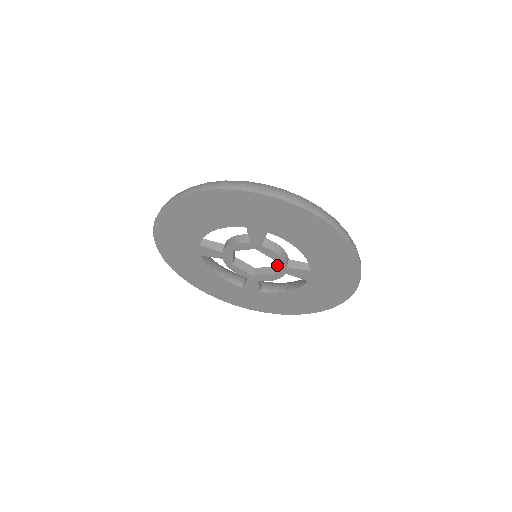
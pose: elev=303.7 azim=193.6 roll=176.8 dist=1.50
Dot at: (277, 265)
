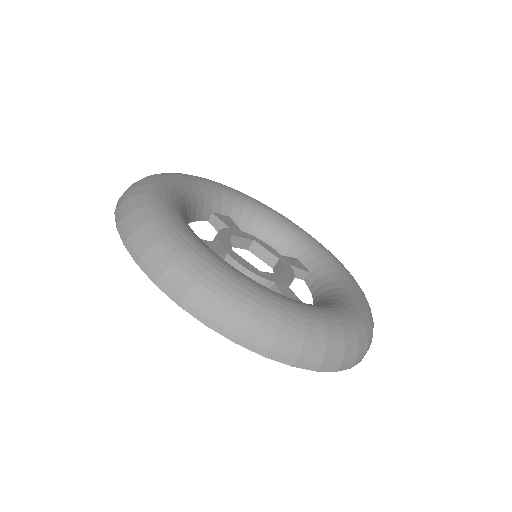
Dot at: occluded
